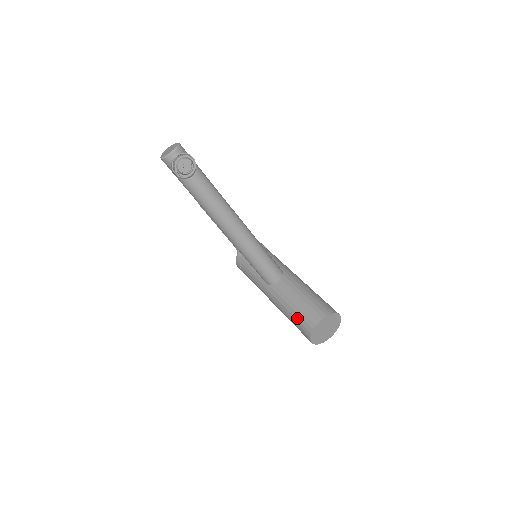
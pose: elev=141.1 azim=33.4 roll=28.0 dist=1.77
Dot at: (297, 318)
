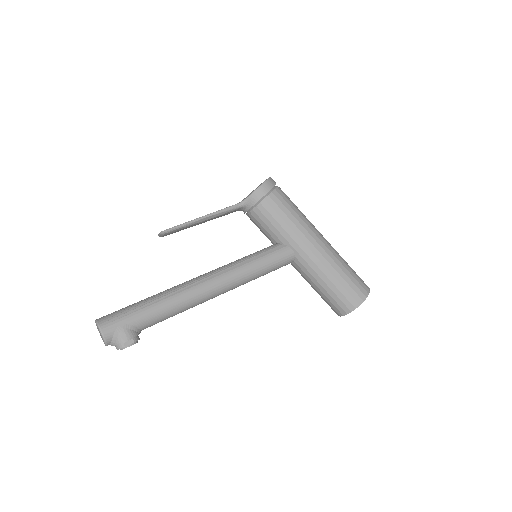
Dot at: occluded
